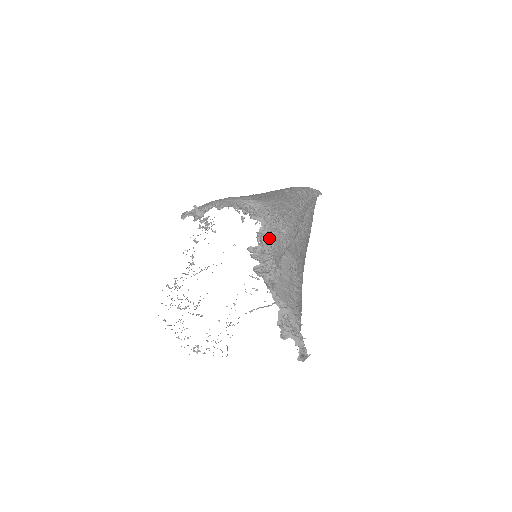
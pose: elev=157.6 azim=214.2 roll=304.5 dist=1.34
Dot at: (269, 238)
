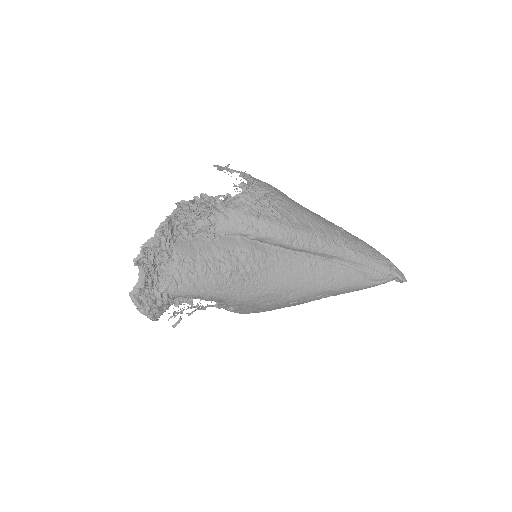
Dot at: (223, 196)
